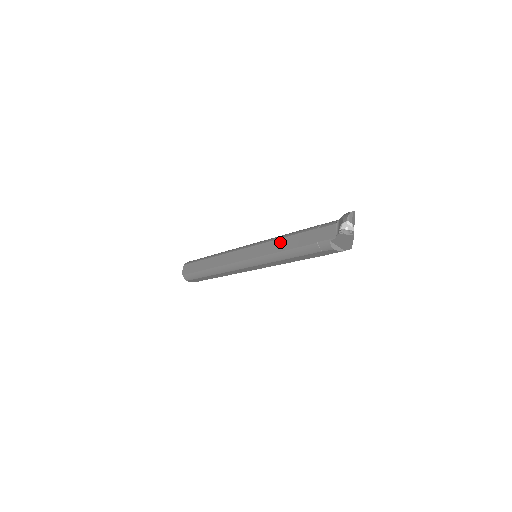
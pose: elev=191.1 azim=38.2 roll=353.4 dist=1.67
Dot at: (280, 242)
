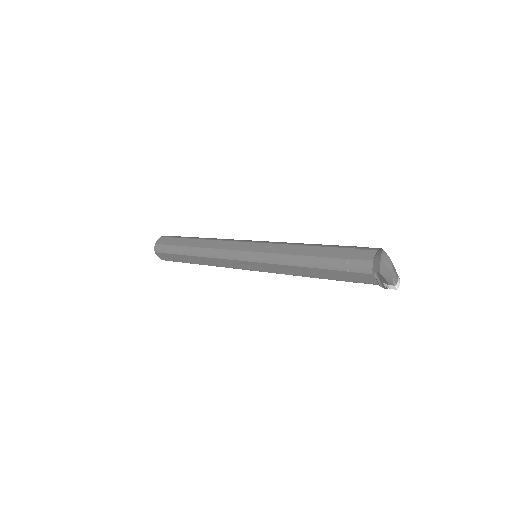
Dot at: (295, 269)
